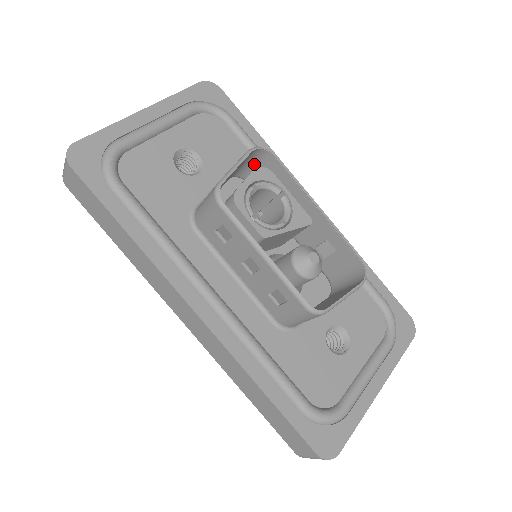
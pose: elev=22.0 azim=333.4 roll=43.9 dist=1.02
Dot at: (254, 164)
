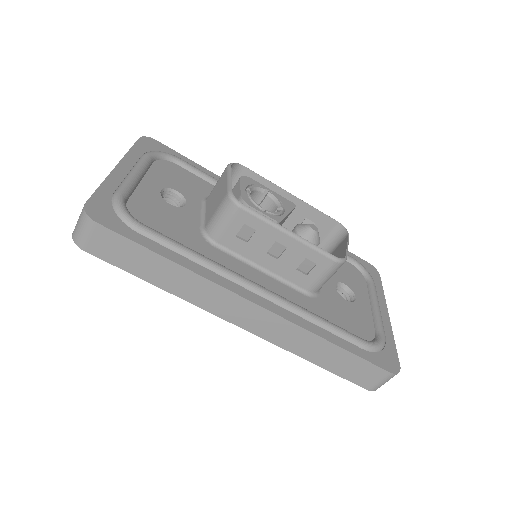
Dot at: occluded
